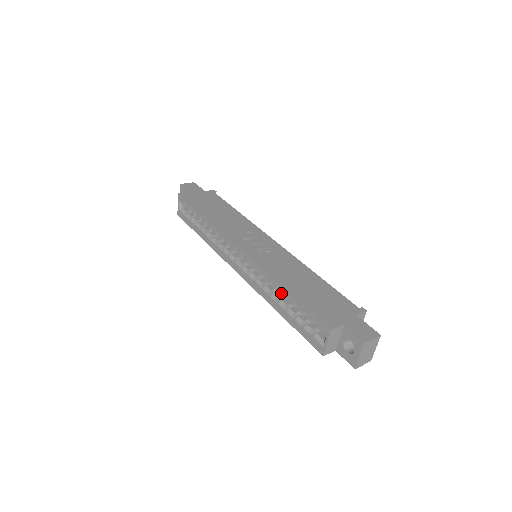
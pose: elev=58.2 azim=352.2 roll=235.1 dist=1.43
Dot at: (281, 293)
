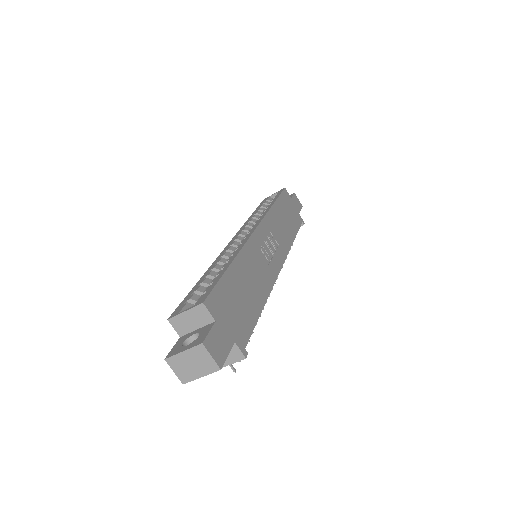
Dot at: (225, 264)
